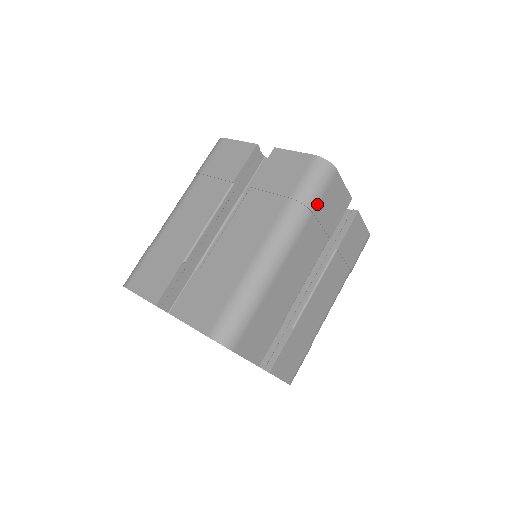
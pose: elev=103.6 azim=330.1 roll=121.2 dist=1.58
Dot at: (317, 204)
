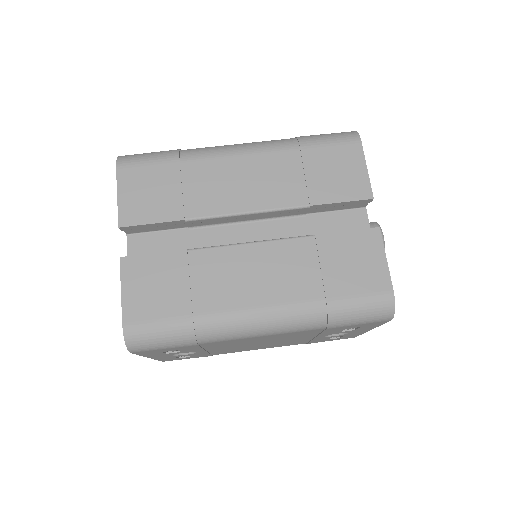
Dot at: (312, 146)
